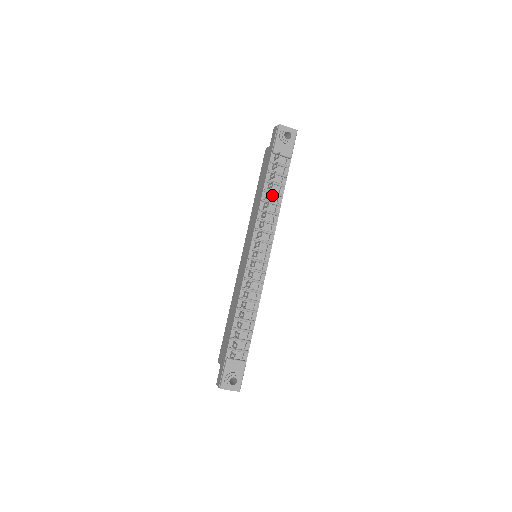
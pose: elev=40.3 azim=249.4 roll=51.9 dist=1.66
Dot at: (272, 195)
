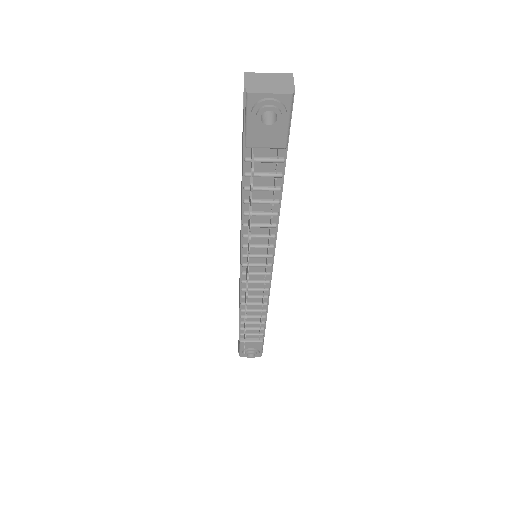
Dot at: (260, 203)
